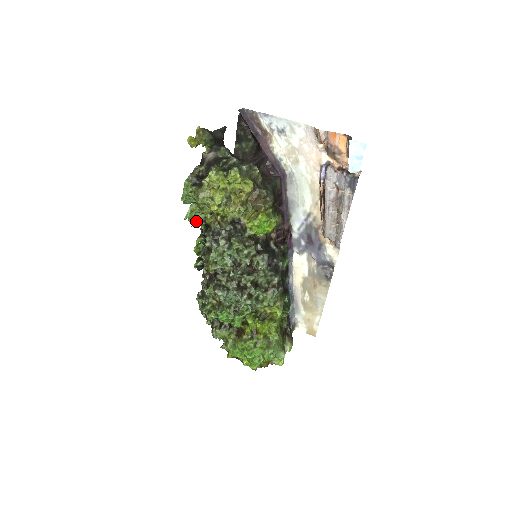
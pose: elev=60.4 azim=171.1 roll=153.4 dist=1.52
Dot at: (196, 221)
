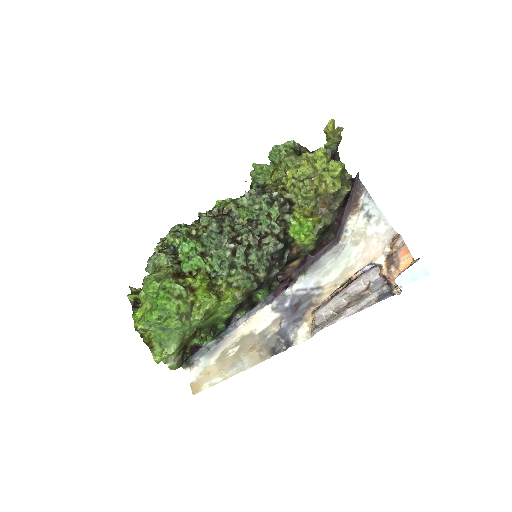
Dot at: (255, 178)
